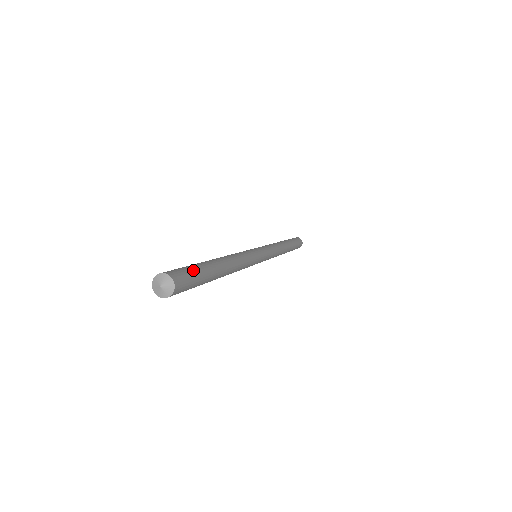
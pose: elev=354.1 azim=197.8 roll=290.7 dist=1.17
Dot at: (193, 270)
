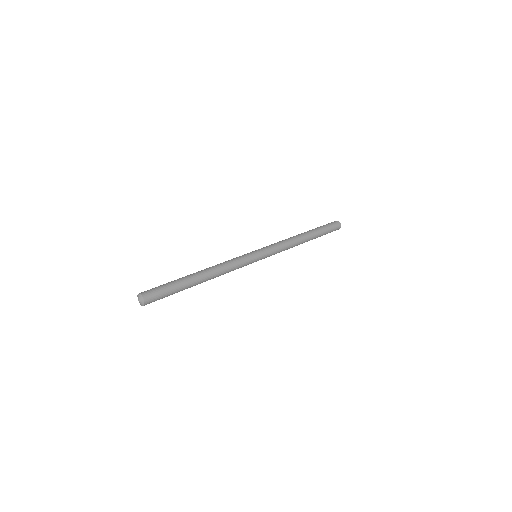
Dot at: (167, 293)
